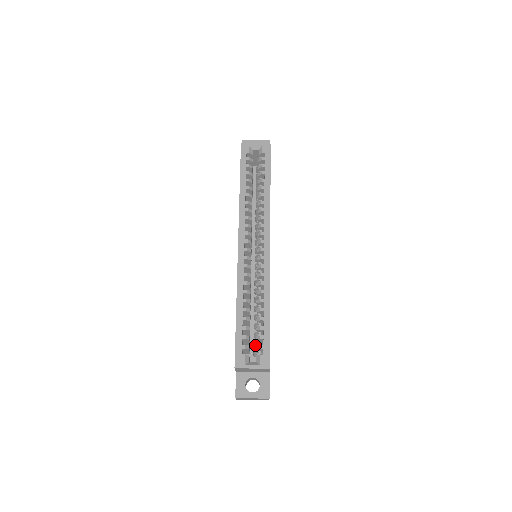
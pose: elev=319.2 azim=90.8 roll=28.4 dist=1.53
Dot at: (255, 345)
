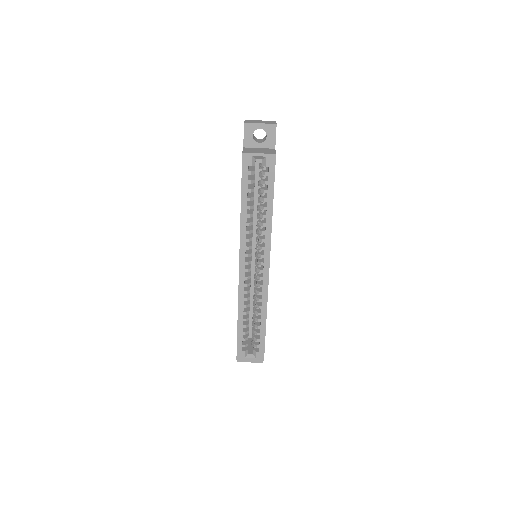
Dot at: (253, 339)
